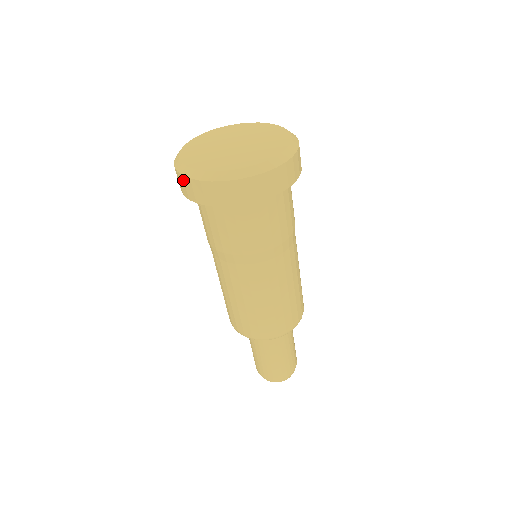
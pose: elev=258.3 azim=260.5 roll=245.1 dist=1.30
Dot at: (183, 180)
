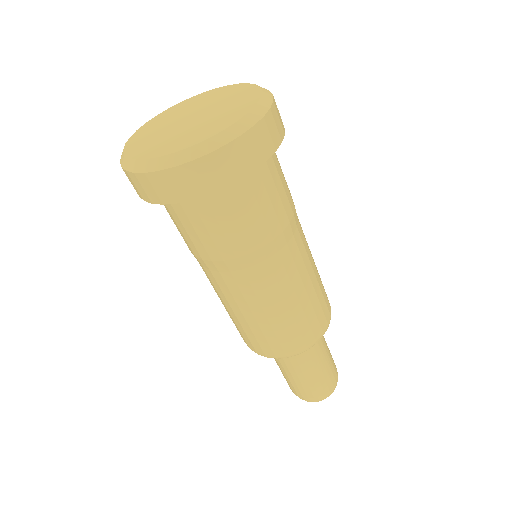
Dot at: (176, 174)
